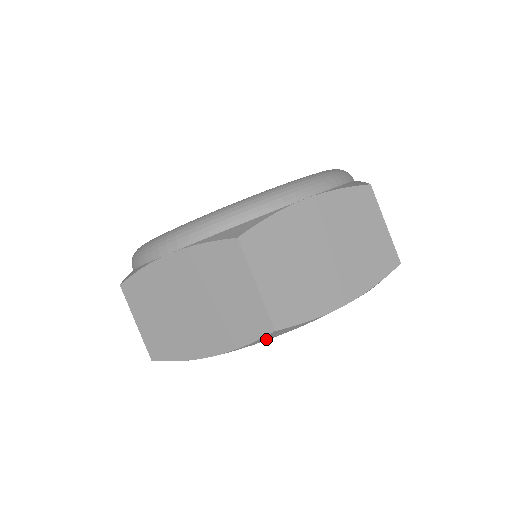
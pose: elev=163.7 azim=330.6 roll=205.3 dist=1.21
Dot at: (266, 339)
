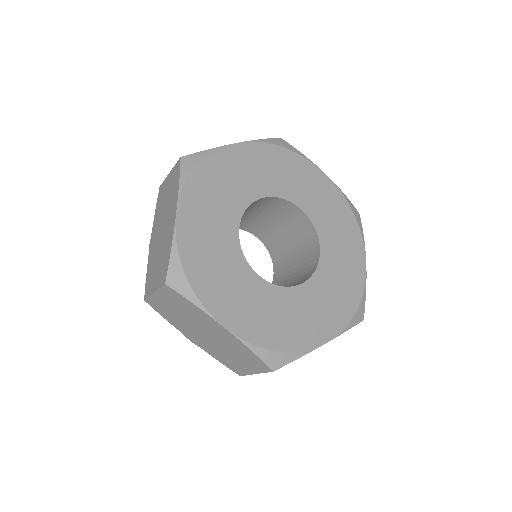
Dot at: (189, 171)
